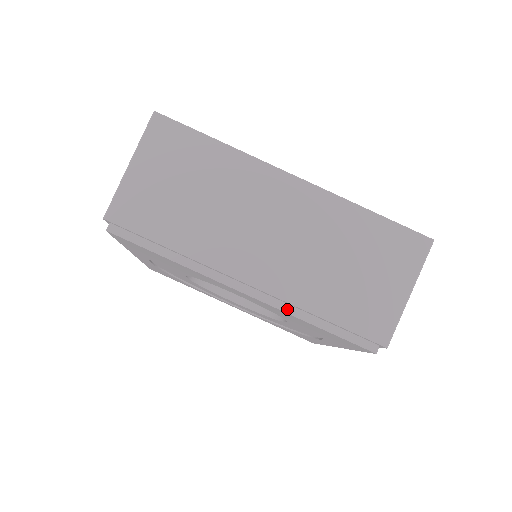
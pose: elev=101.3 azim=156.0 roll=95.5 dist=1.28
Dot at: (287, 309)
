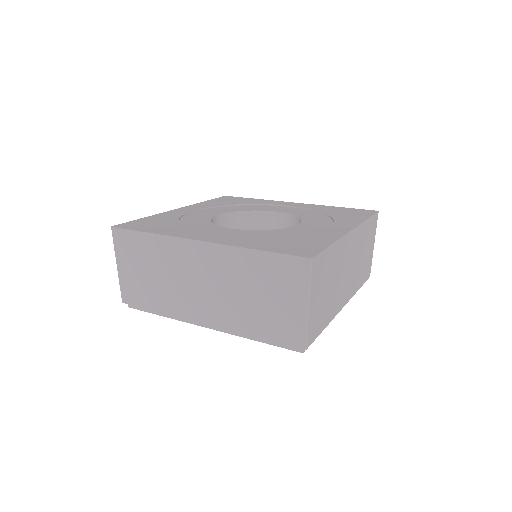
Dot at: (235, 333)
